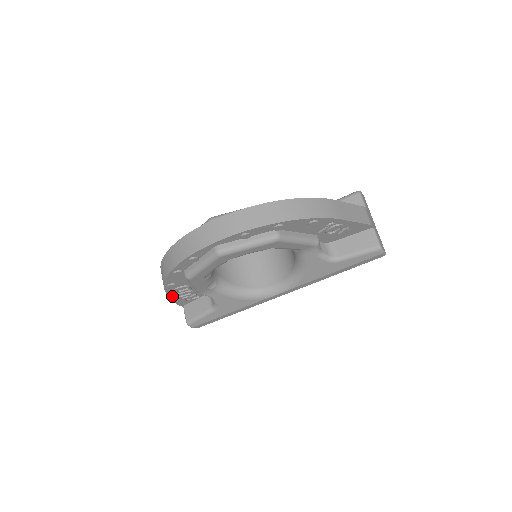
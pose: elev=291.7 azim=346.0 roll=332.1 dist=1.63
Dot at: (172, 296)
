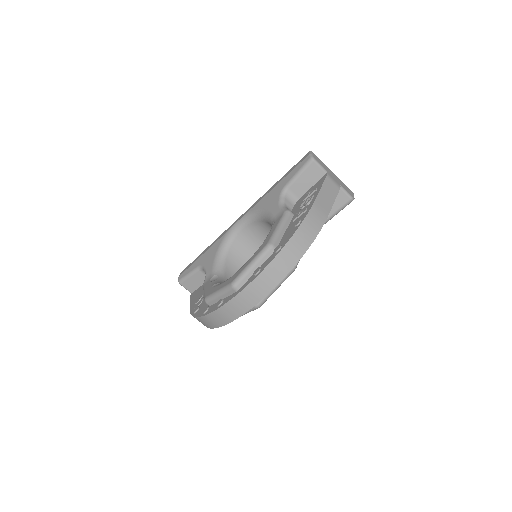
Dot at: occluded
